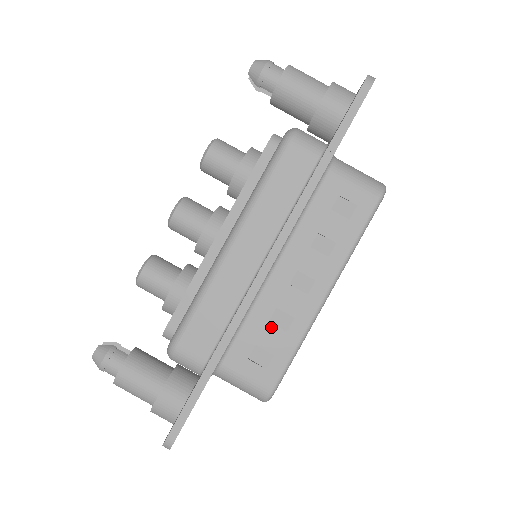
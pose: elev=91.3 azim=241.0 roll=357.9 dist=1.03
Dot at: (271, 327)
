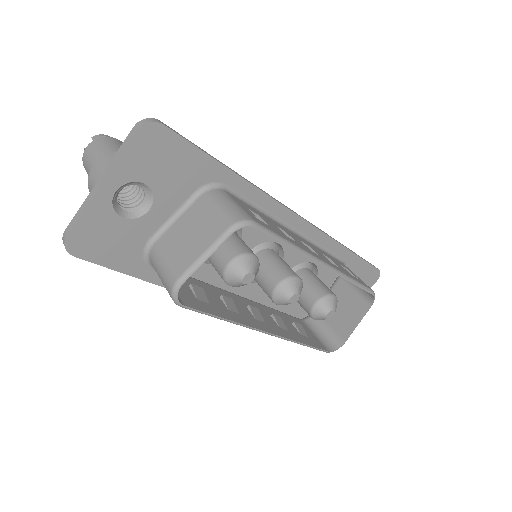
Dot at: (275, 226)
